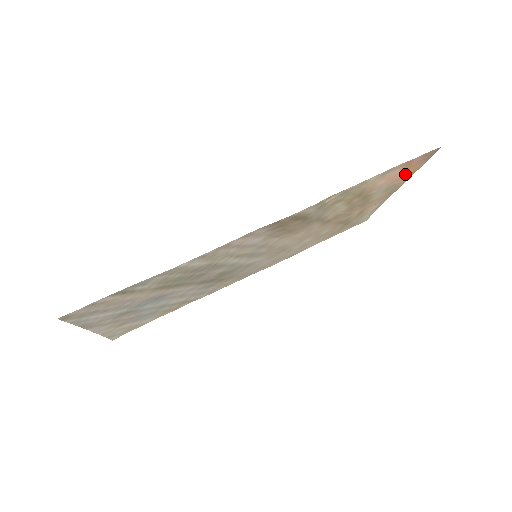
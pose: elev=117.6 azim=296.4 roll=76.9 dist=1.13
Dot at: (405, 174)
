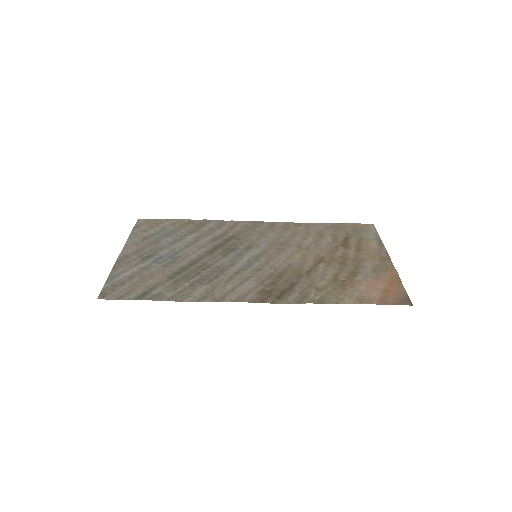
Dot at: (389, 282)
